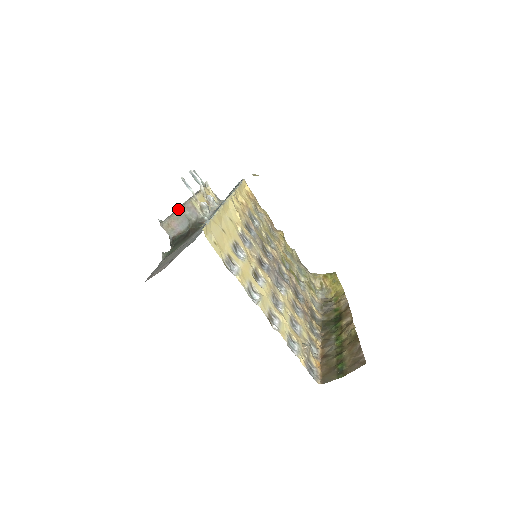
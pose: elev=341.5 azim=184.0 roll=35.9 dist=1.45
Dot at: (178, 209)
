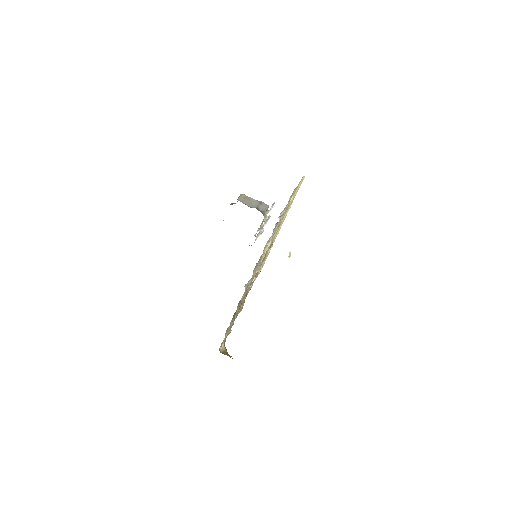
Dot at: (259, 201)
